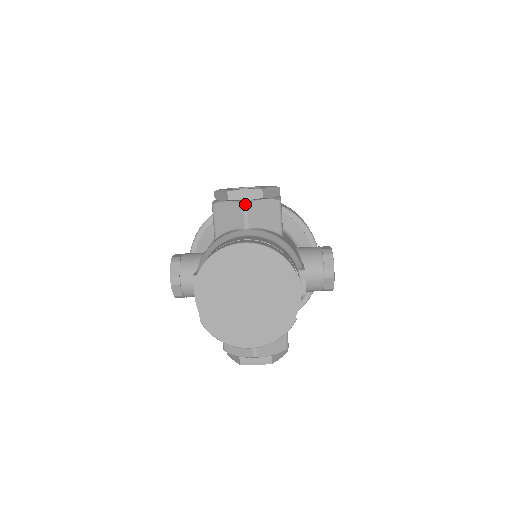
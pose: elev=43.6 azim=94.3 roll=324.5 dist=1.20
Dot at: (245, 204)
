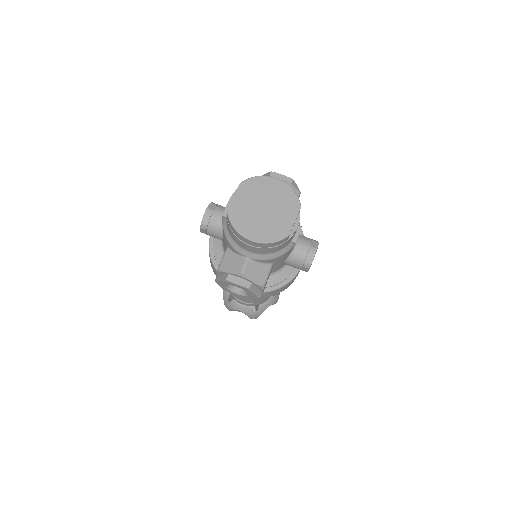
Dot at: (280, 179)
